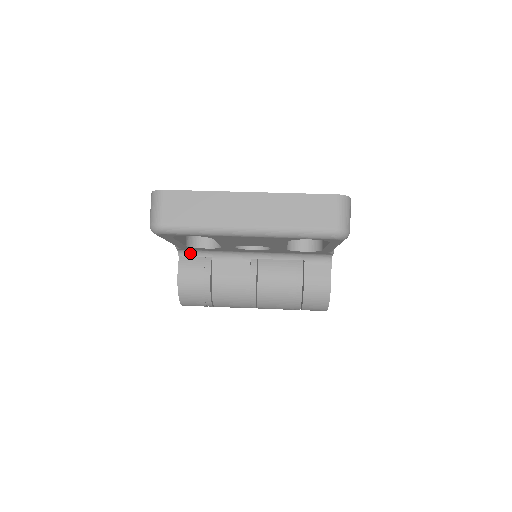
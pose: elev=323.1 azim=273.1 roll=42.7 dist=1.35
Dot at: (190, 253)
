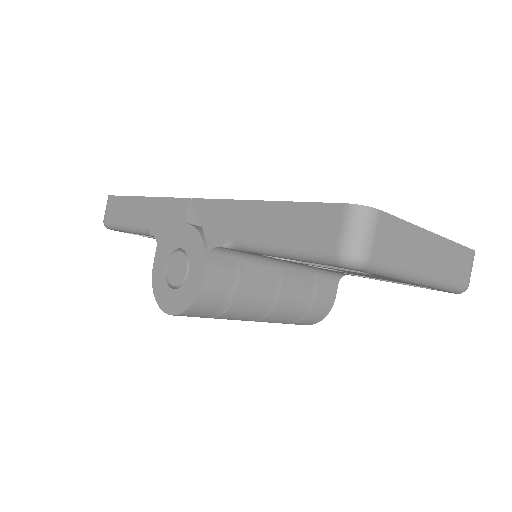
Dot at: (225, 252)
